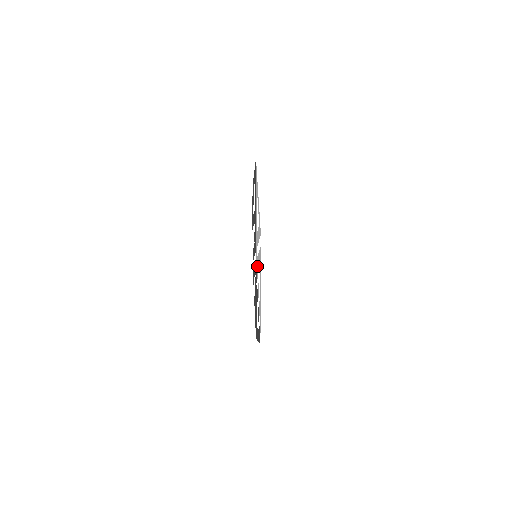
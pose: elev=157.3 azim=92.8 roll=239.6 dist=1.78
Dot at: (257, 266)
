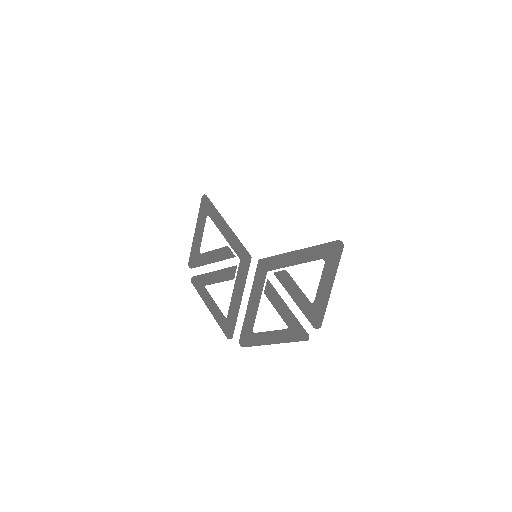
Dot at: (273, 234)
